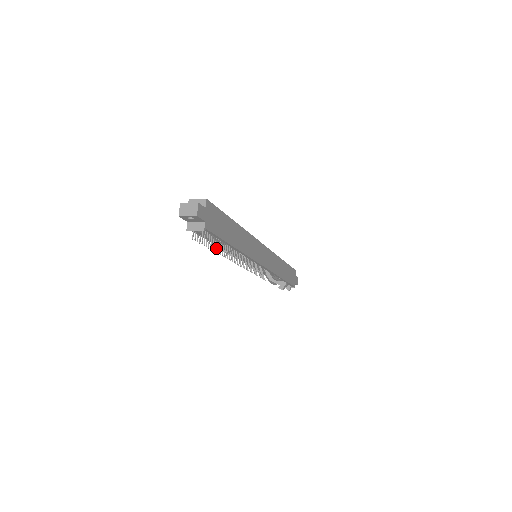
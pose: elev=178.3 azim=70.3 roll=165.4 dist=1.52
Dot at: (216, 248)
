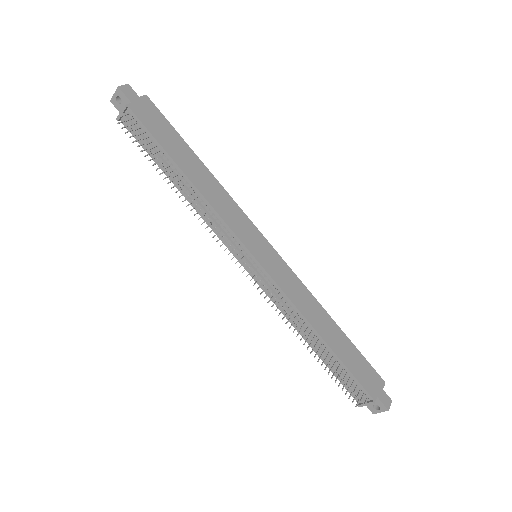
Dot at: (163, 172)
